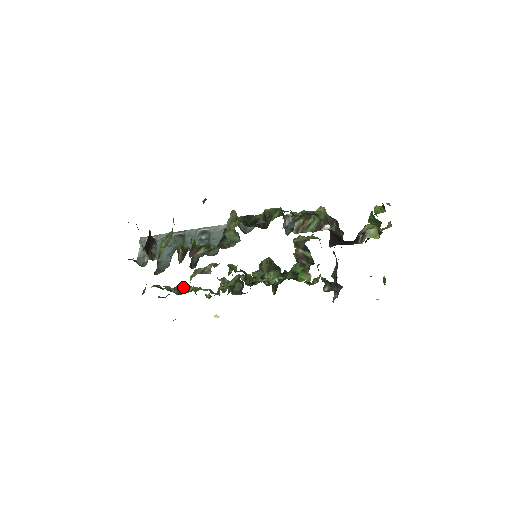
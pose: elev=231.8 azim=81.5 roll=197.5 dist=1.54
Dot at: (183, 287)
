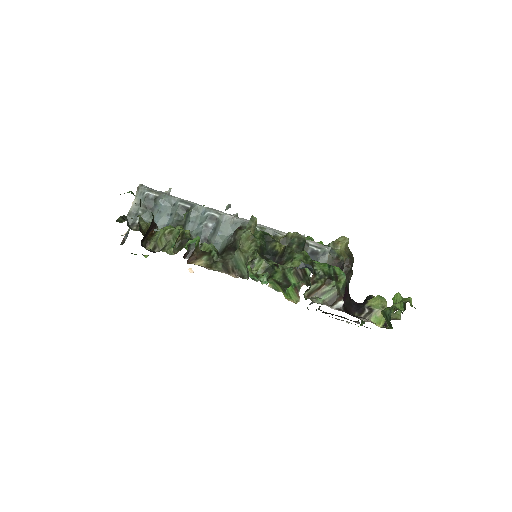
Dot at: occluded
